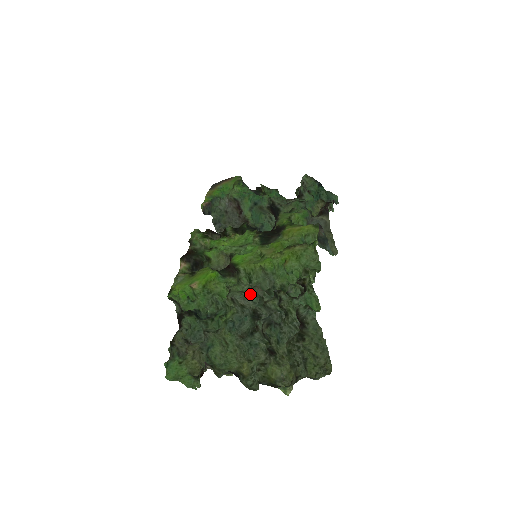
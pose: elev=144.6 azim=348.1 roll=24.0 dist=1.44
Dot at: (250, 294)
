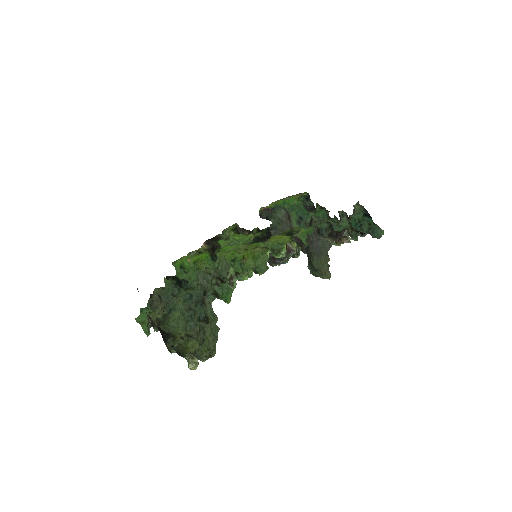
Dot at: occluded
